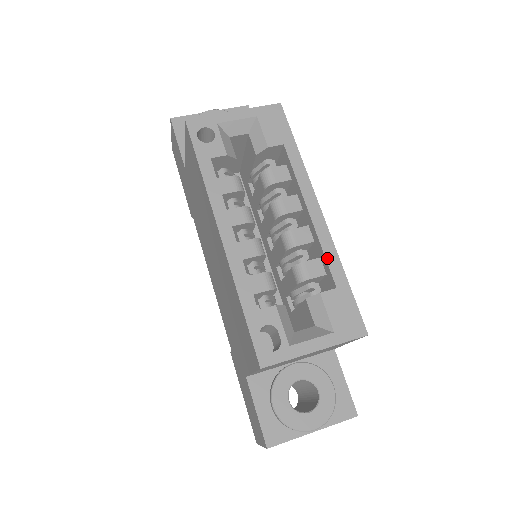
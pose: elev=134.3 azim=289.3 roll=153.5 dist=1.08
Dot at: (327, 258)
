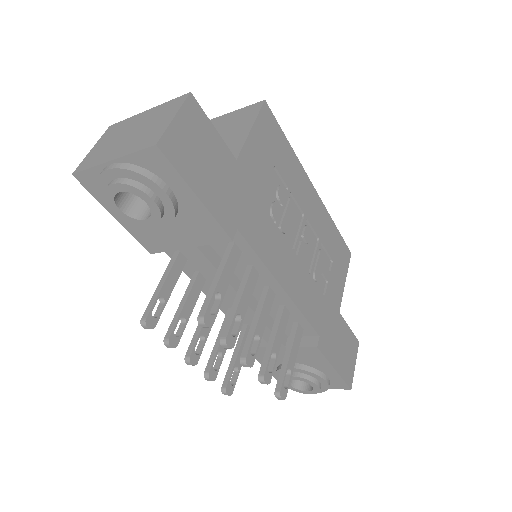
Dot at: occluded
